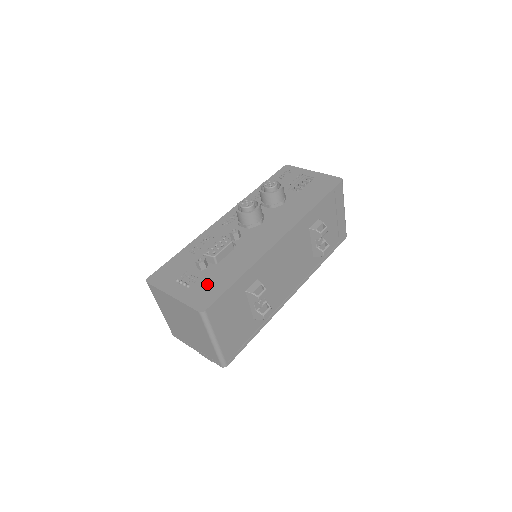
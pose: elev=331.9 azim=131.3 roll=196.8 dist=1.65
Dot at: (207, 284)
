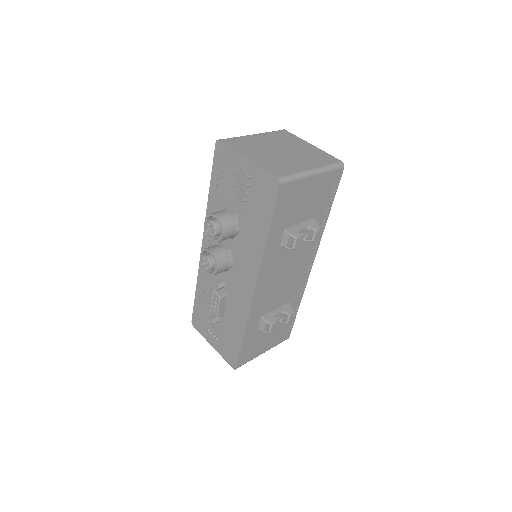
Dot at: (226, 341)
